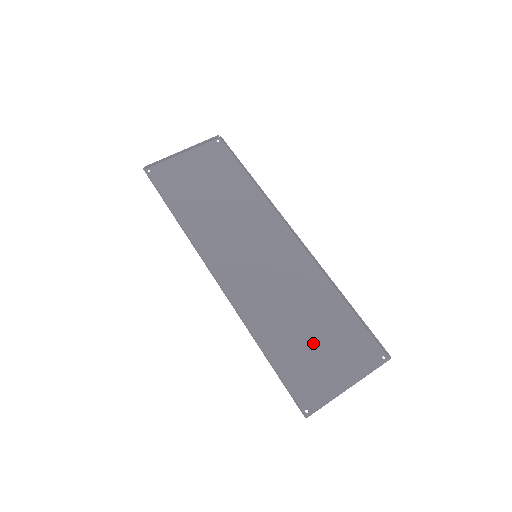
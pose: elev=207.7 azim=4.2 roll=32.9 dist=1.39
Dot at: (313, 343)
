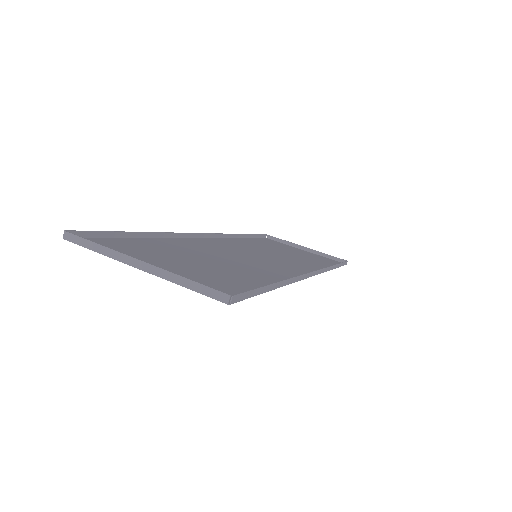
Dot at: (186, 261)
